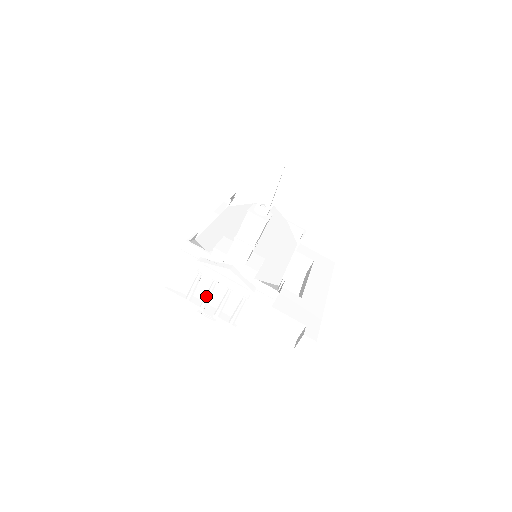
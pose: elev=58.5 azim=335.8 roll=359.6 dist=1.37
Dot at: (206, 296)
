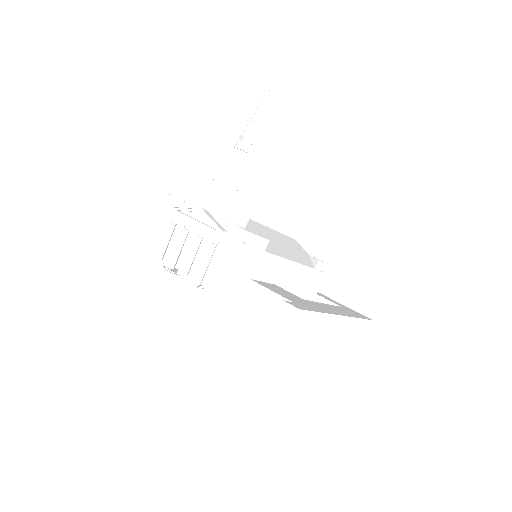
Dot at: (175, 250)
